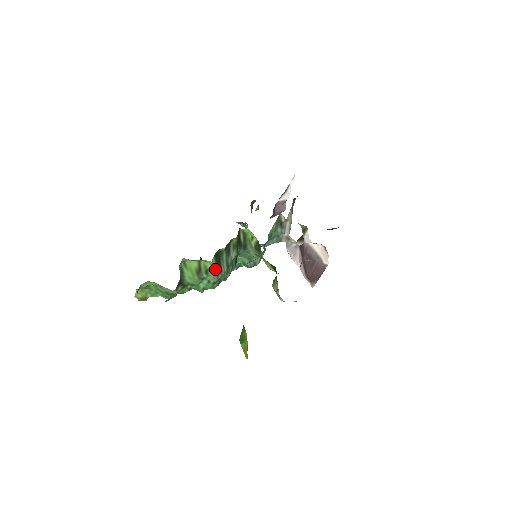
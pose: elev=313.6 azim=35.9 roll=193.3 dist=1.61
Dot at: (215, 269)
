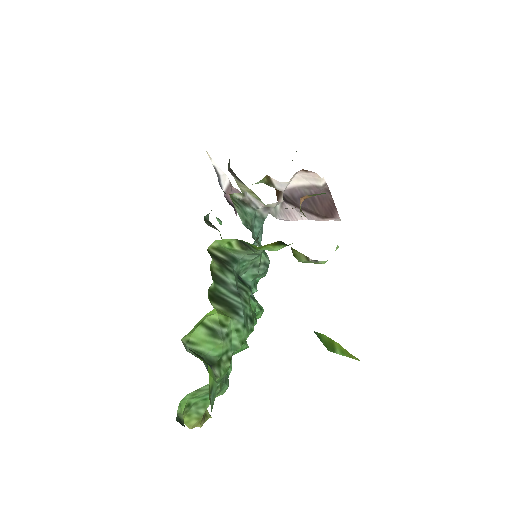
Dot at: (227, 312)
